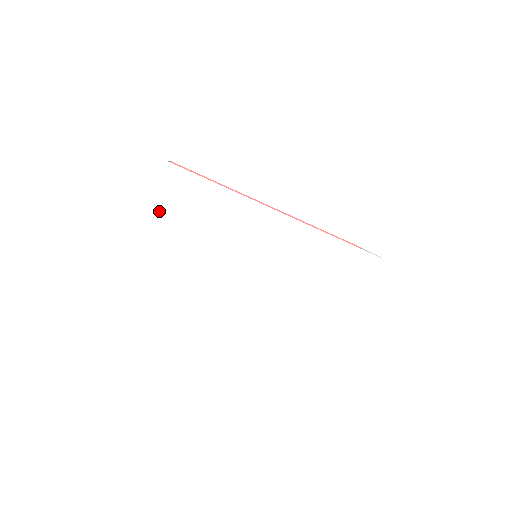
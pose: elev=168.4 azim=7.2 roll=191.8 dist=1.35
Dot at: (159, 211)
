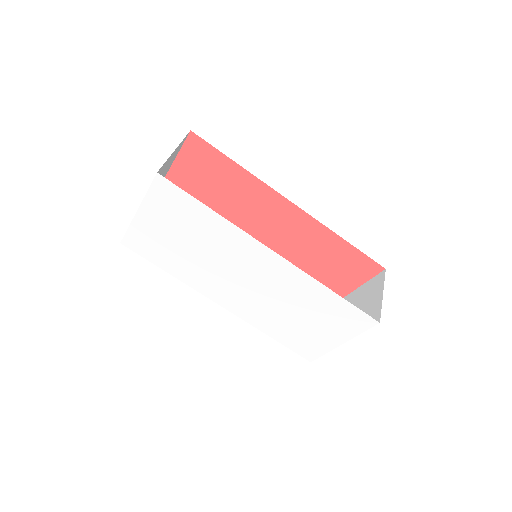
Dot at: (150, 212)
